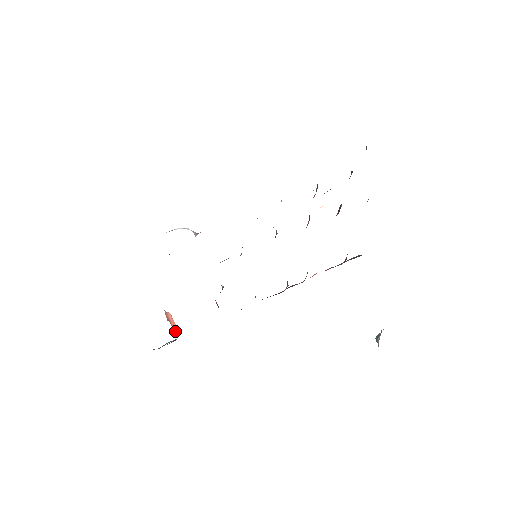
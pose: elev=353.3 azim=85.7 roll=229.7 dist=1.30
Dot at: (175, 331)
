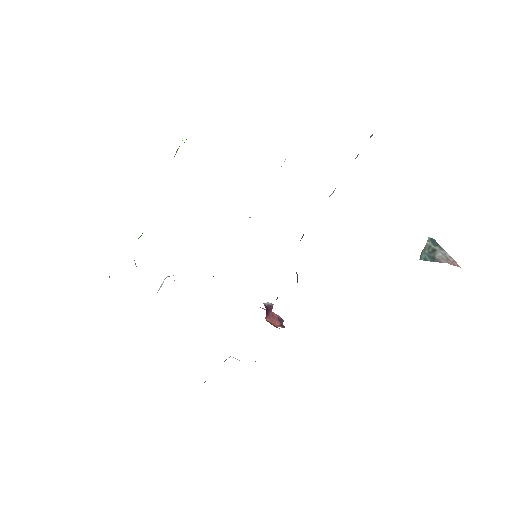
Dot at: occluded
